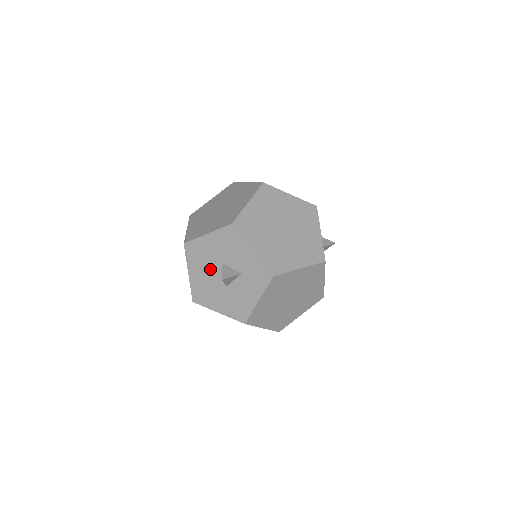
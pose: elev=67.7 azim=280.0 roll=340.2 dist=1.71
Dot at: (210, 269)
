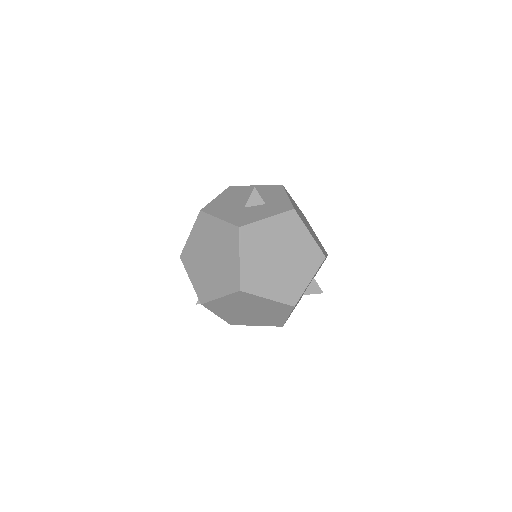
Dot at: (239, 198)
